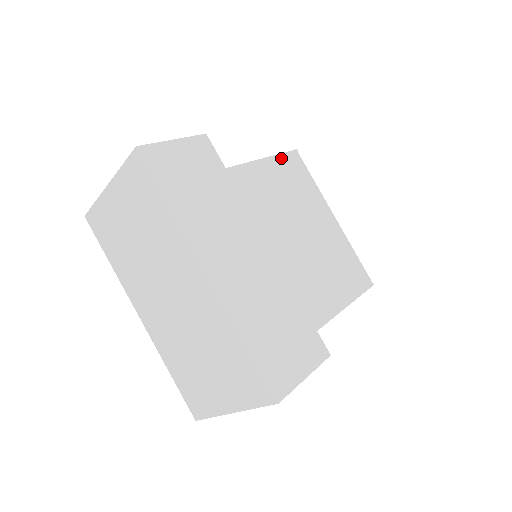
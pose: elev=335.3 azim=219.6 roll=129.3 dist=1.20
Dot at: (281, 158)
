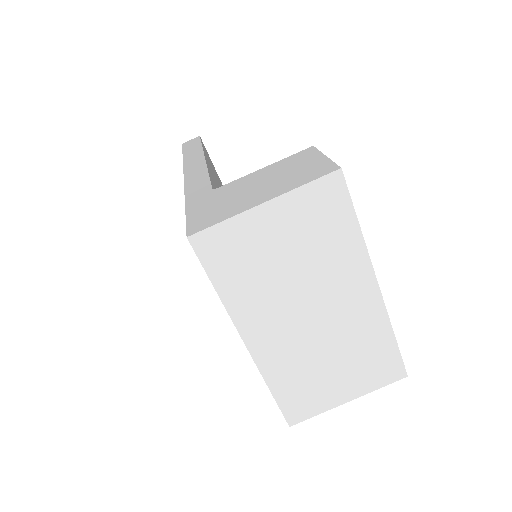
Dot at: (203, 147)
